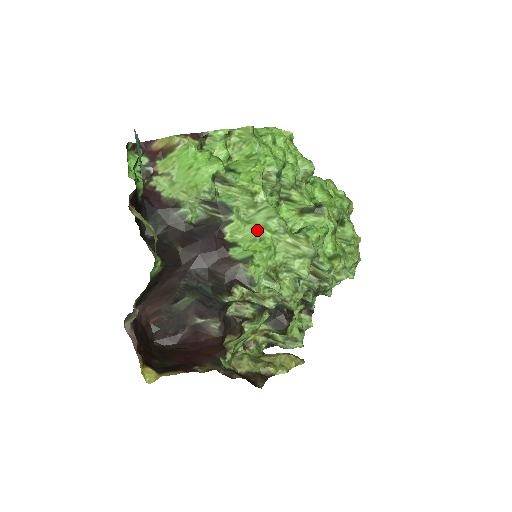
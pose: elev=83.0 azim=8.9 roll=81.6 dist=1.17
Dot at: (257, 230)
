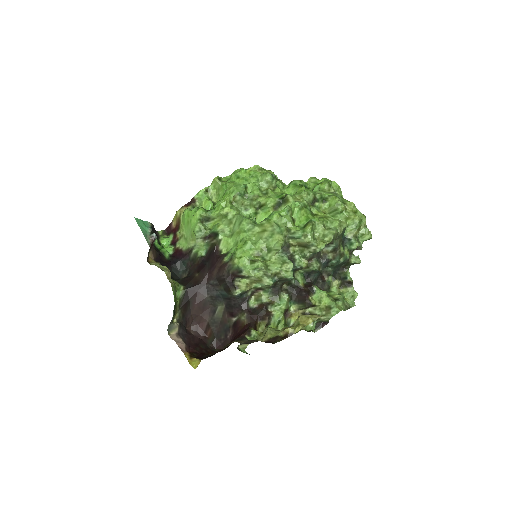
Dot at: (237, 236)
